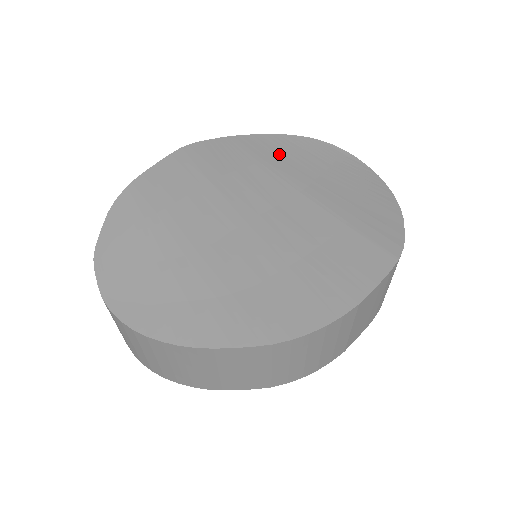
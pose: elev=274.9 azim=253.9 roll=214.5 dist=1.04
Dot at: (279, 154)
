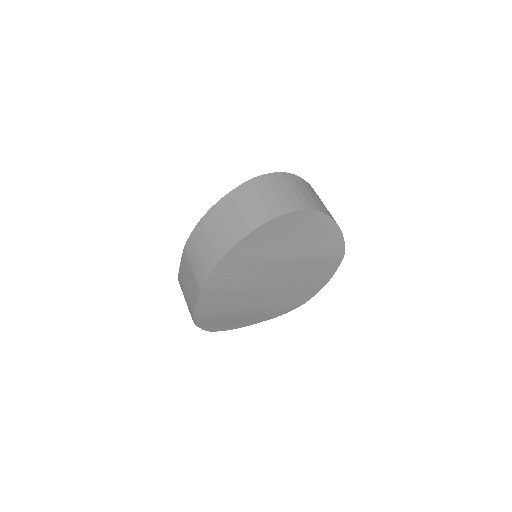
Dot at: (259, 248)
